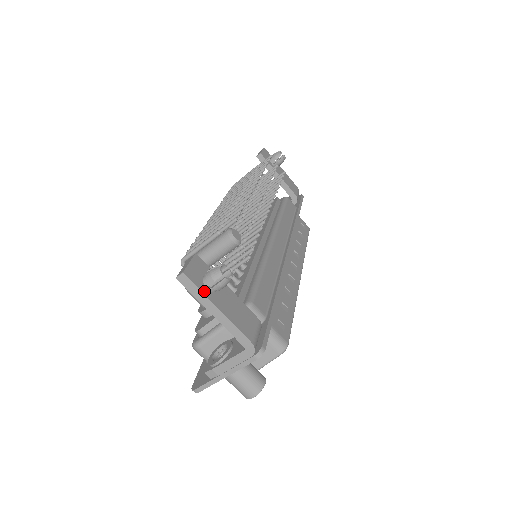
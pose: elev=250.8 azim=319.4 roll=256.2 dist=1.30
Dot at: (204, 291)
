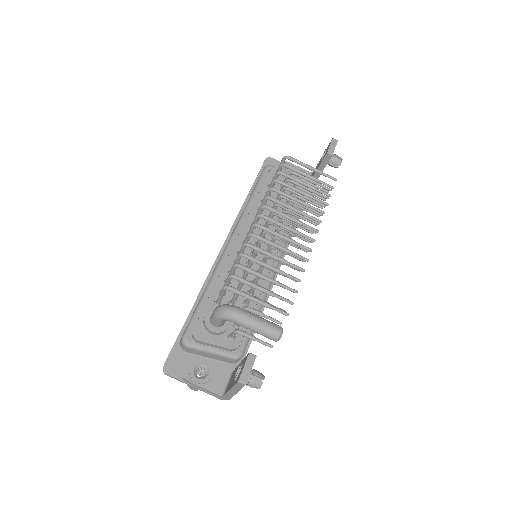
Dot at: occluded
